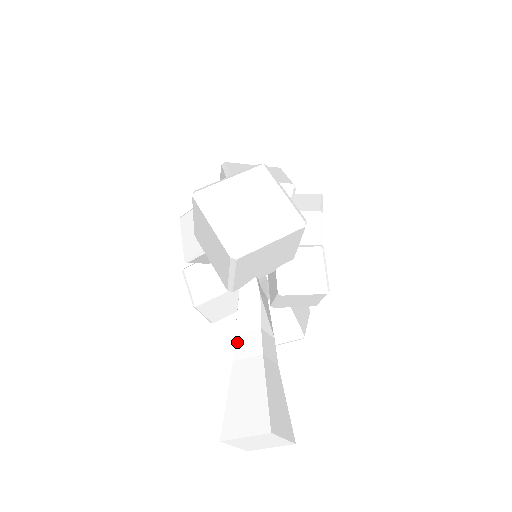
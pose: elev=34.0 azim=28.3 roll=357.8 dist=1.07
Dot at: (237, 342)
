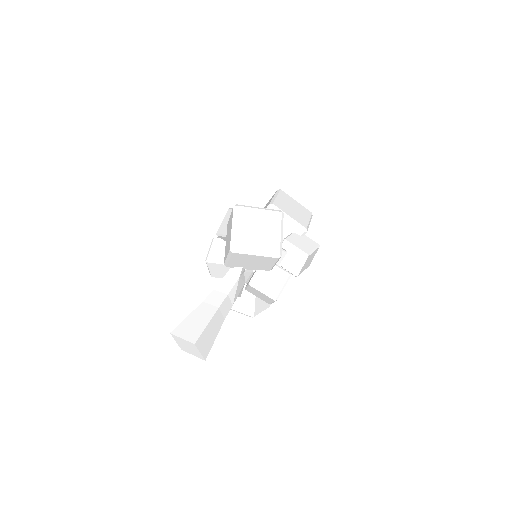
Dot at: (212, 294)
